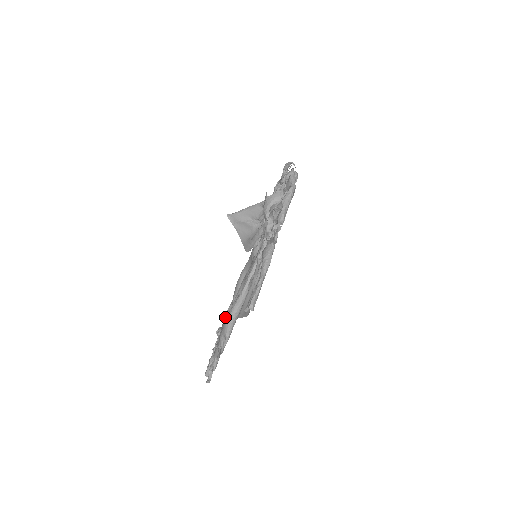
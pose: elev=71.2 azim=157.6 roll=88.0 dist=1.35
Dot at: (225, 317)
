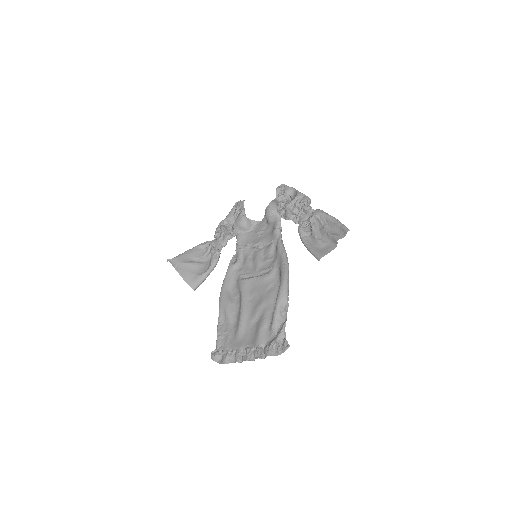
Dot at: (221, 334)
